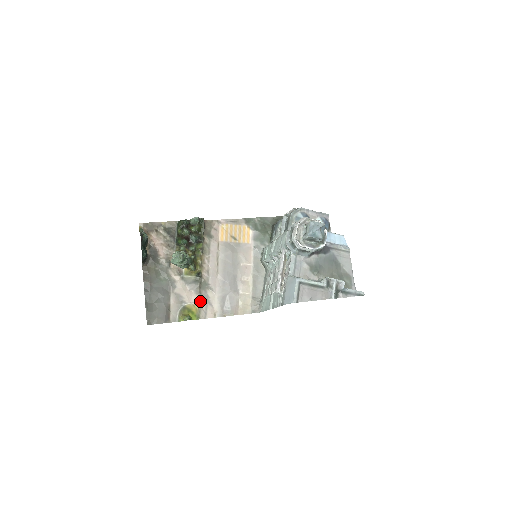
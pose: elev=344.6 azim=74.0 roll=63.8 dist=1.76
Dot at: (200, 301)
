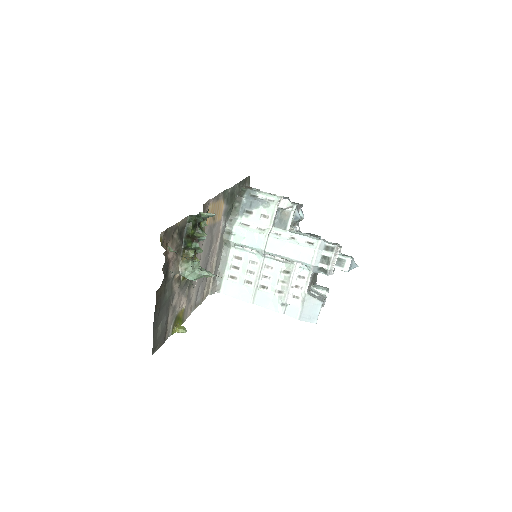
Dot at: (185, 303)
